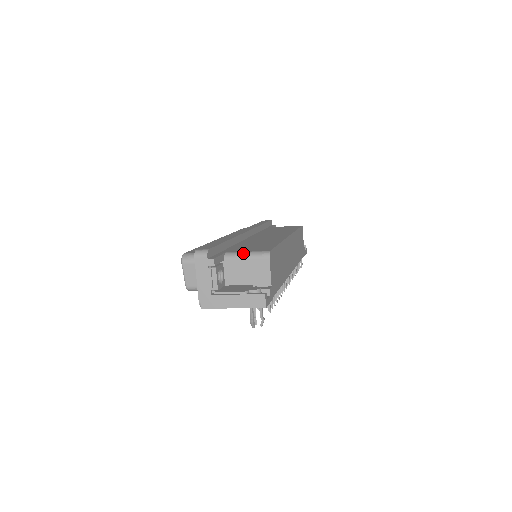
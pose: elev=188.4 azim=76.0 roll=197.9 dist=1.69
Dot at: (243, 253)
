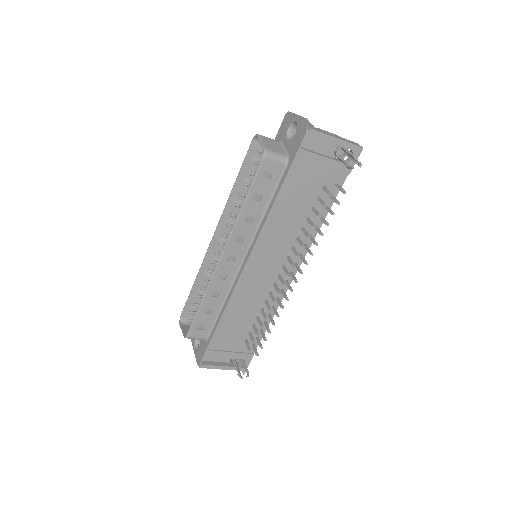
Dot at: occluded
